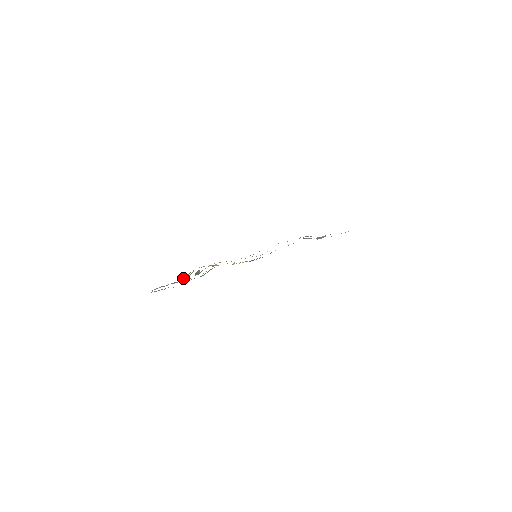
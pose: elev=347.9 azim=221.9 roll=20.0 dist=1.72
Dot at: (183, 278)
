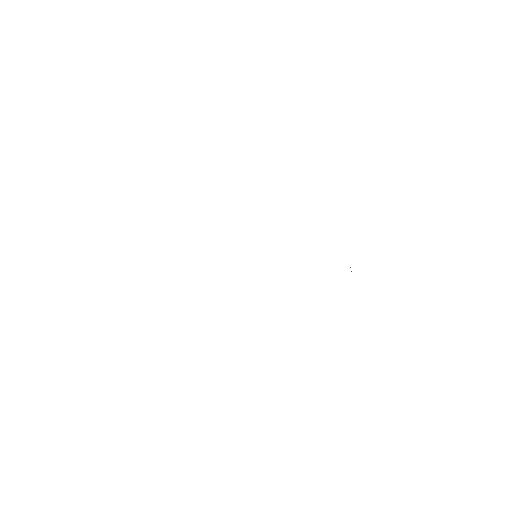
Dot at: occluded
